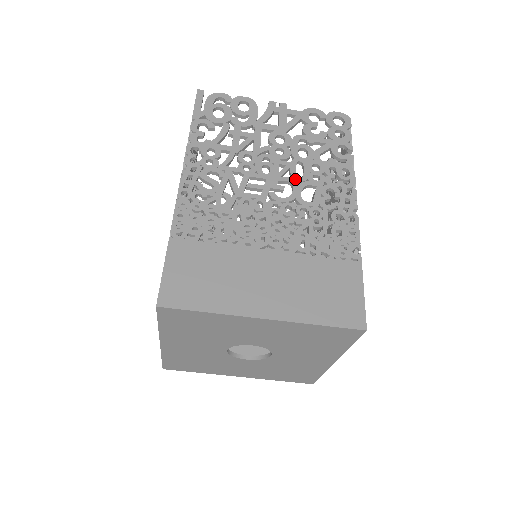
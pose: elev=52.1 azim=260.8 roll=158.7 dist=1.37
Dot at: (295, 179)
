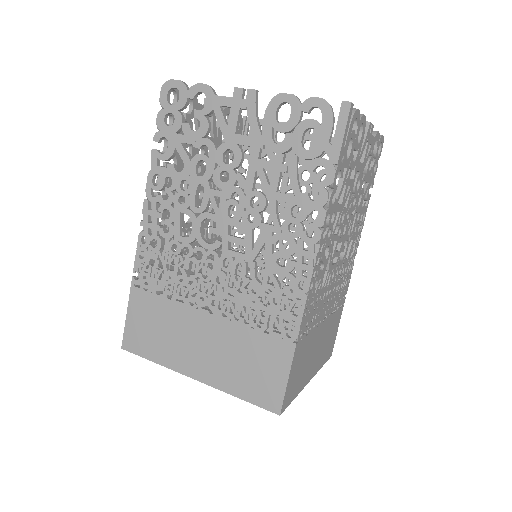
Dot at: (350, 236)
